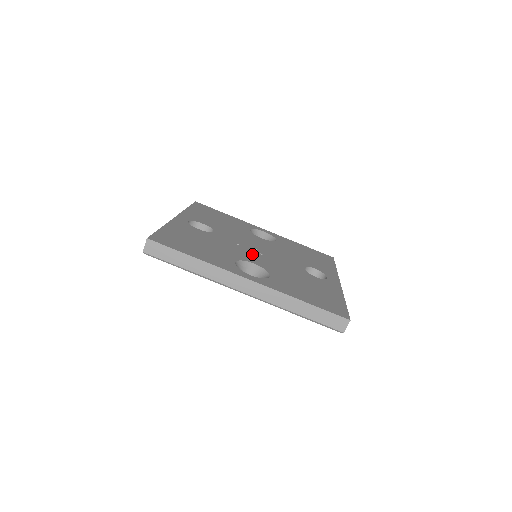
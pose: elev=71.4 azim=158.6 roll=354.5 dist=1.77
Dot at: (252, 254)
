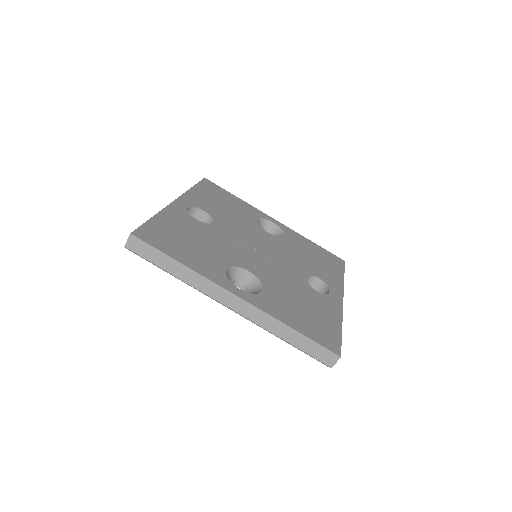
Dot at: (250, 257)
